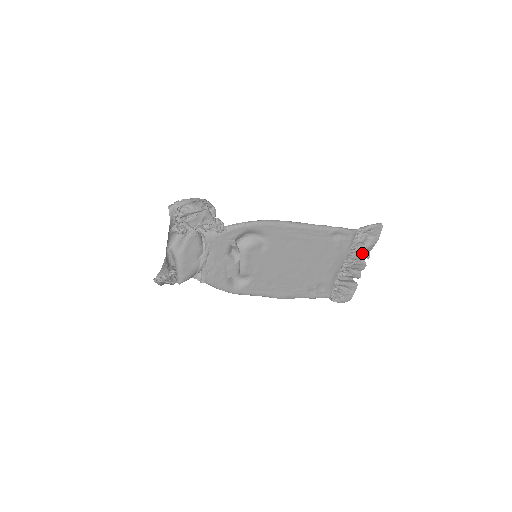
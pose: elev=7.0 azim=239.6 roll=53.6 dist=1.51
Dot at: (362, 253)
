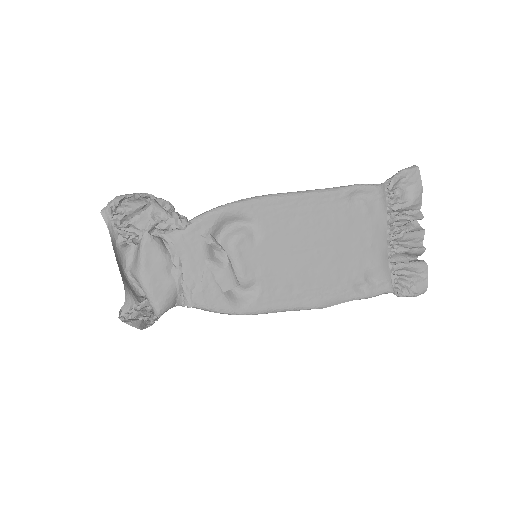
Dot at: (409, 215)
